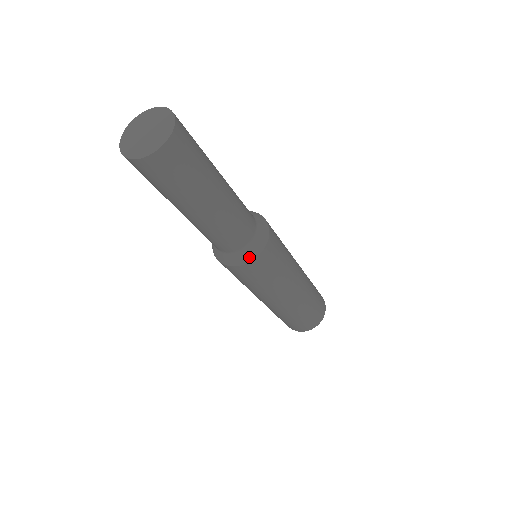
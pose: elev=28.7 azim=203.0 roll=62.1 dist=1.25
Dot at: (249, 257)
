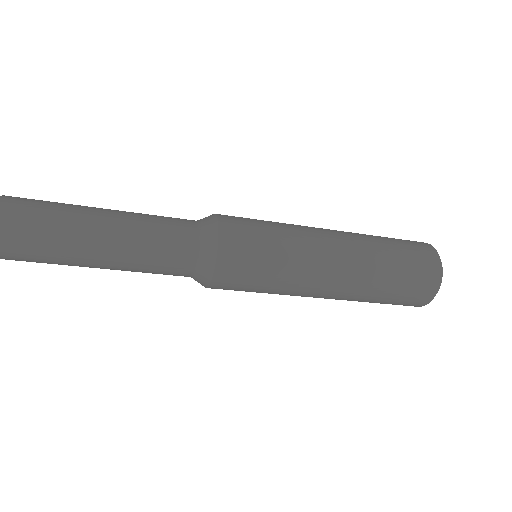
Dot at: (207, 276)
